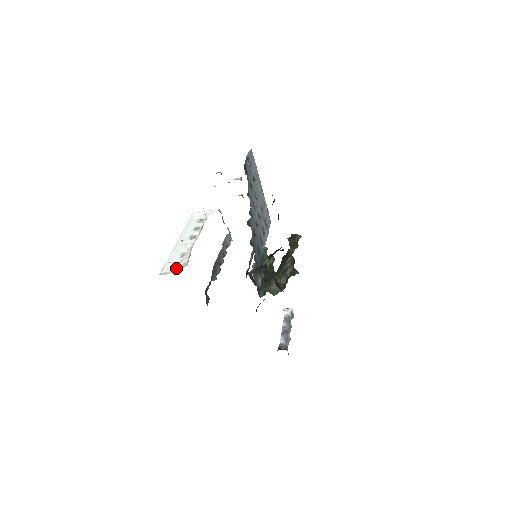
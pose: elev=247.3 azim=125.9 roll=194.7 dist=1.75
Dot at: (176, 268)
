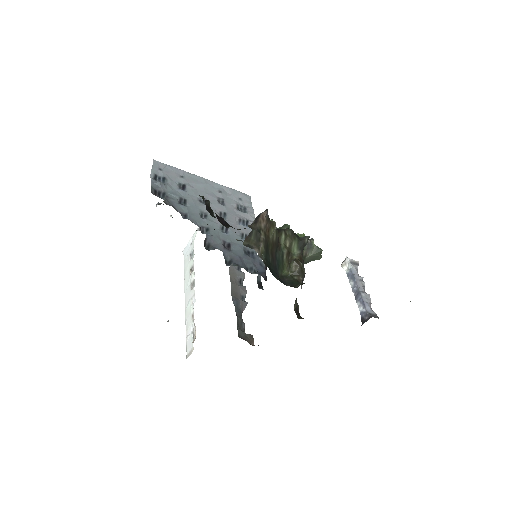
Dot at: occluded
